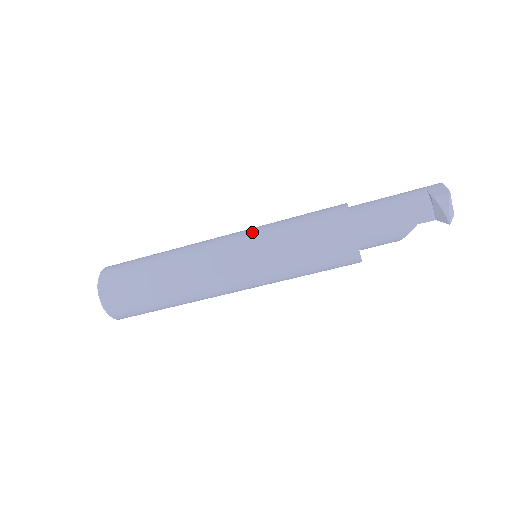
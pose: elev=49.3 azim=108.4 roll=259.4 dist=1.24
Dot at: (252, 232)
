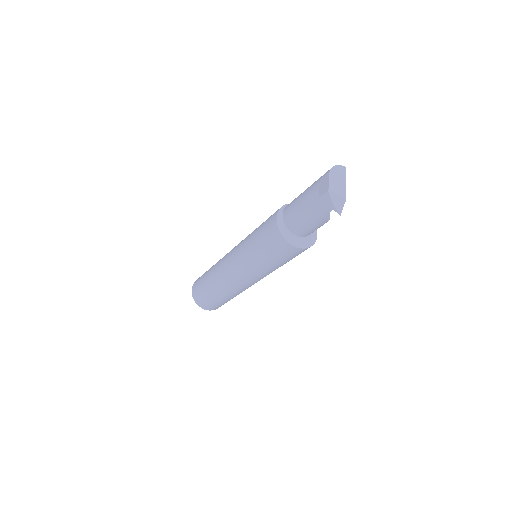
Dot at: (239, 250)
